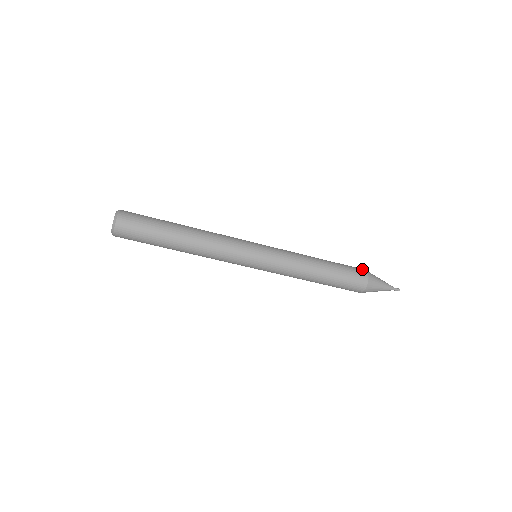
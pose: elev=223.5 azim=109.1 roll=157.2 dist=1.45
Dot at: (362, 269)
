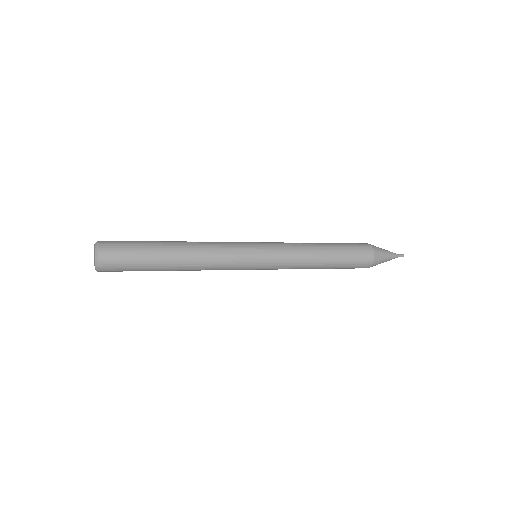
Dot at: (369, 249)
